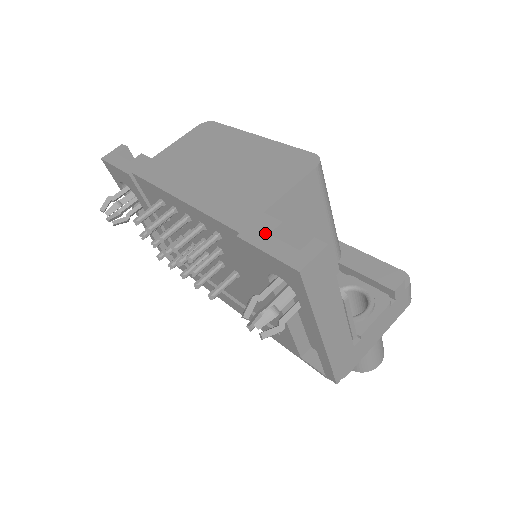
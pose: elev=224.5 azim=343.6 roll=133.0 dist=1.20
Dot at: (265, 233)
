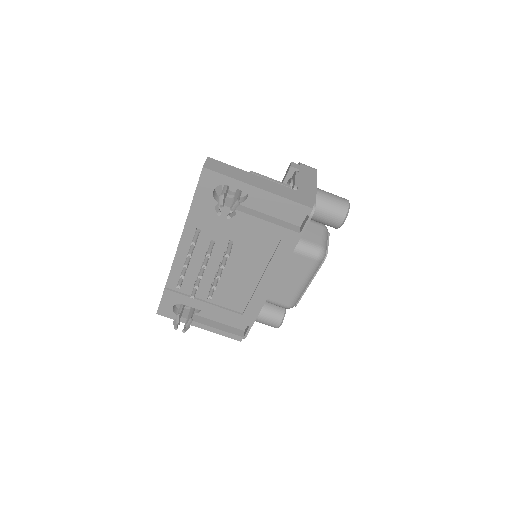
Dot at: occluded
